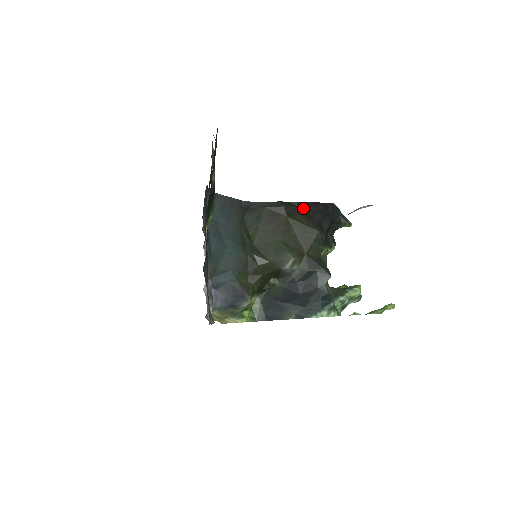
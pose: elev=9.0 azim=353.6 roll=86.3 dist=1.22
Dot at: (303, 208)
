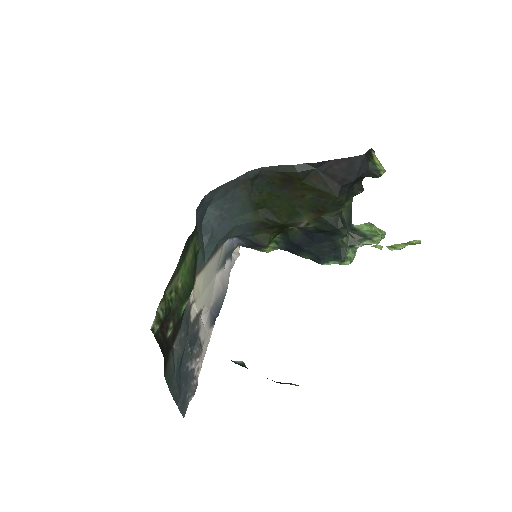
Dot at: (322, 169)
